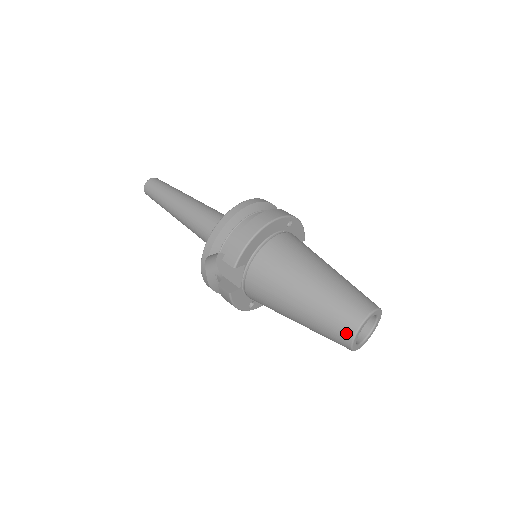
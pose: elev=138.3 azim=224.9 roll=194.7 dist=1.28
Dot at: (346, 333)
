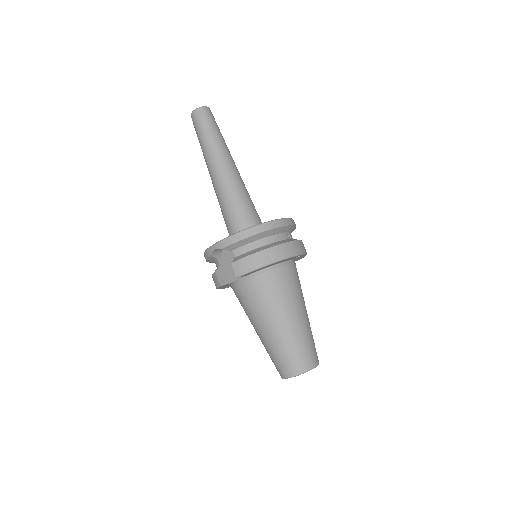
Dot at: (286, 371)
